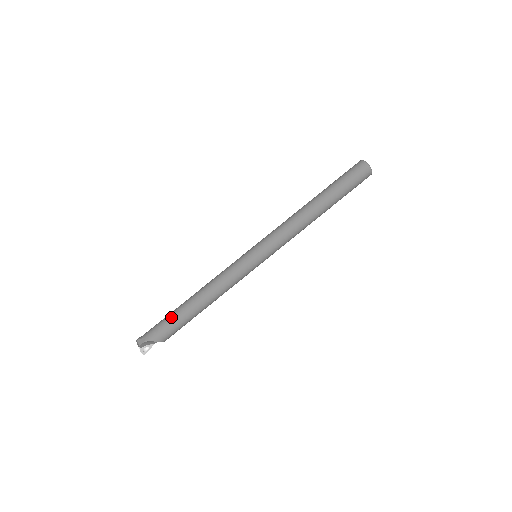
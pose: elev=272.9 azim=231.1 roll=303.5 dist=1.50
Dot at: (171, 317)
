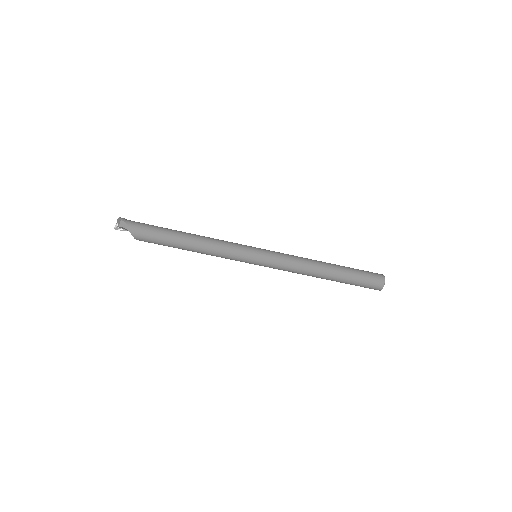
Dot at: (160, 233)
